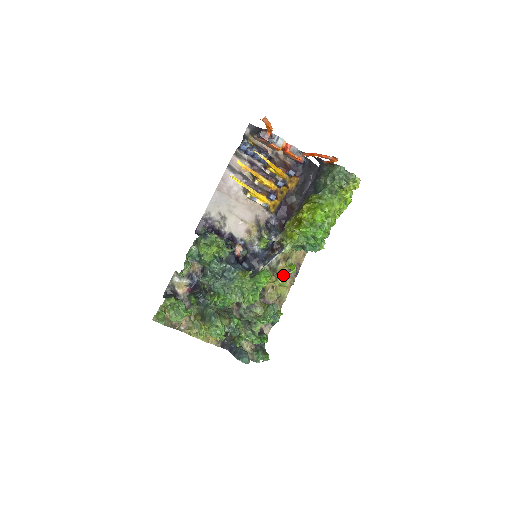
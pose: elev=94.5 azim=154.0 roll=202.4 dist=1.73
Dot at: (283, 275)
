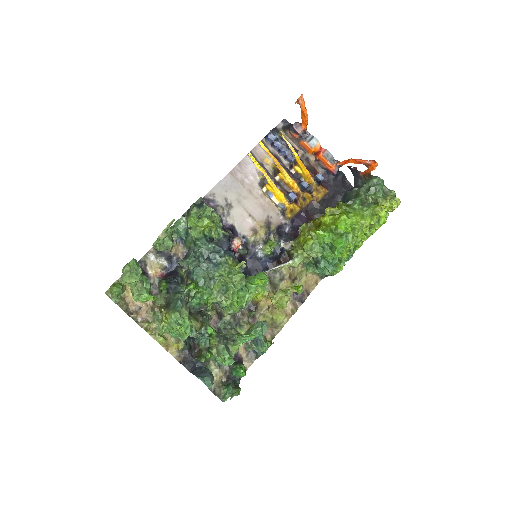
Dot at: (284, 290)
